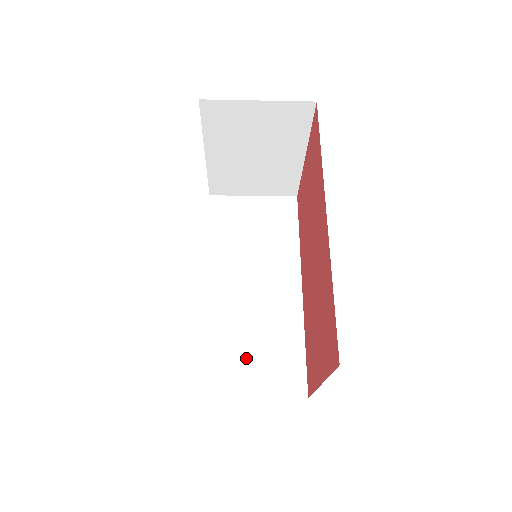
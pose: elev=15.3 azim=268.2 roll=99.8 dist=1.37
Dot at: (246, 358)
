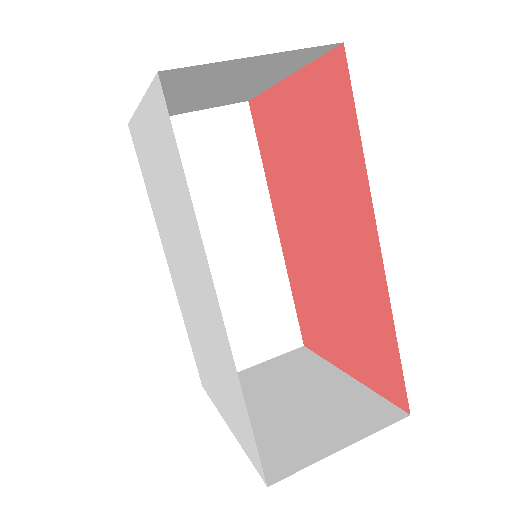
Dot at: (237, 330)
